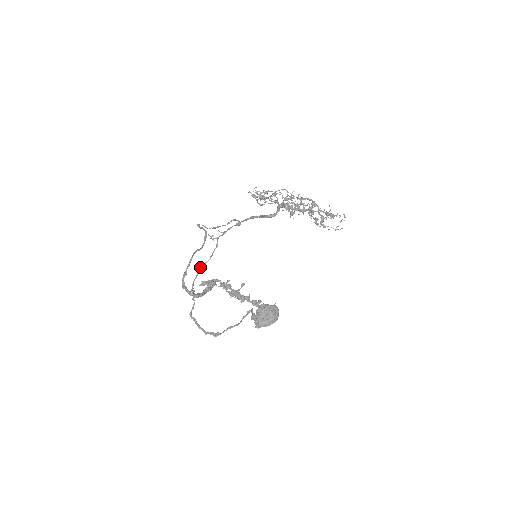
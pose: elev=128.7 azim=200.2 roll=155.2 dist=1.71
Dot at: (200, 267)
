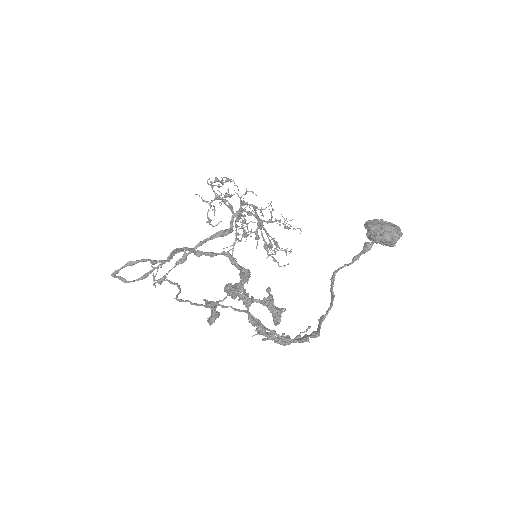
Dot at: (176, 297)
